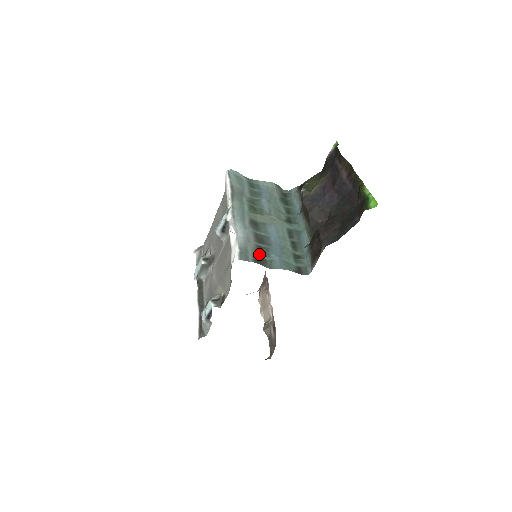
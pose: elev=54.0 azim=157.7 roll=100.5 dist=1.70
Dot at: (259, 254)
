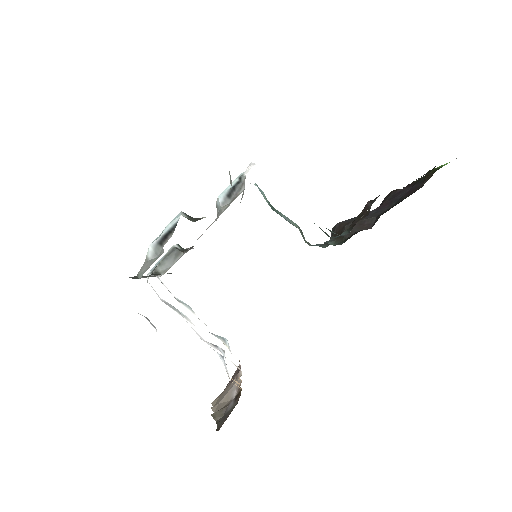
Dot at: occluded
